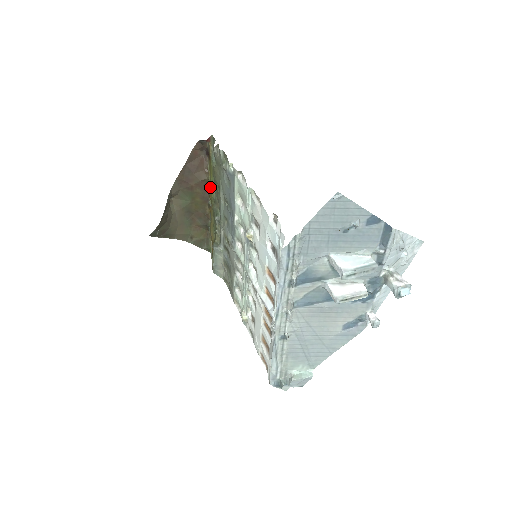
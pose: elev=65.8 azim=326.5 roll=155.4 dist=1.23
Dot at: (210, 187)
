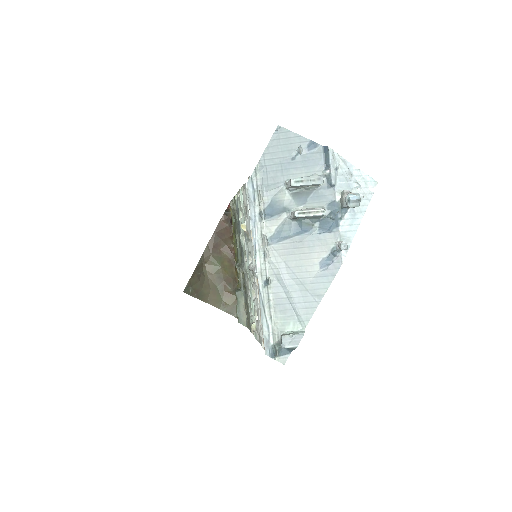
Dot at: occluded
